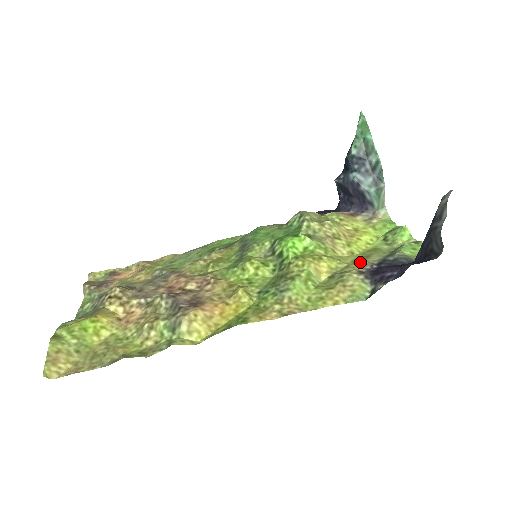
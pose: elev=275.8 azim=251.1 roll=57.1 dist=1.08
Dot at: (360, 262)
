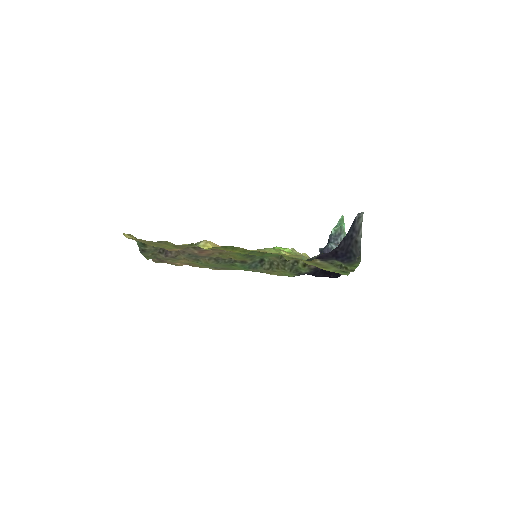
Dot at: occluded
